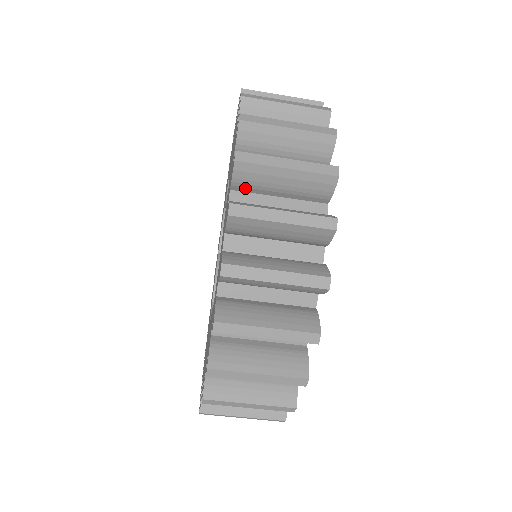
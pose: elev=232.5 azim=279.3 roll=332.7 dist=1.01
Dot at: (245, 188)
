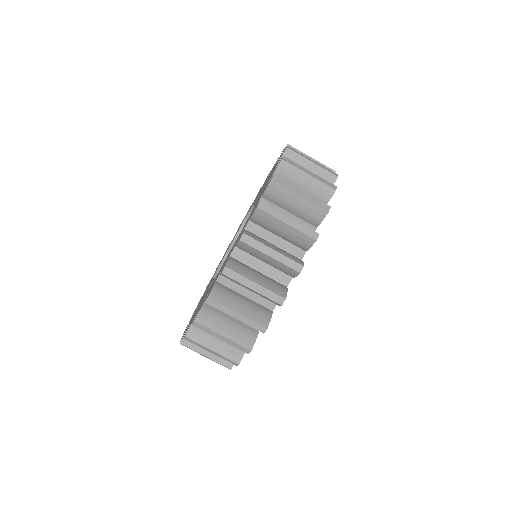
Dot at: occluded
